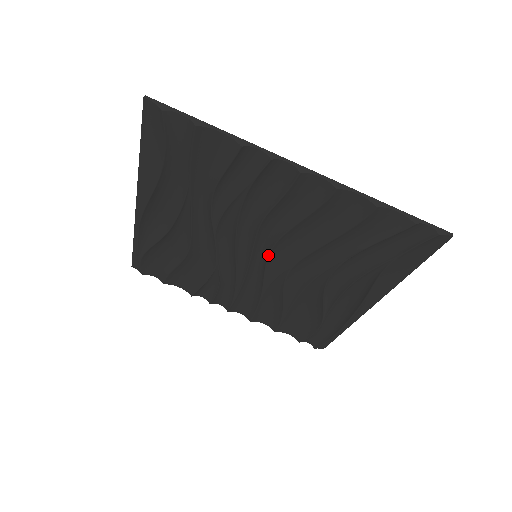
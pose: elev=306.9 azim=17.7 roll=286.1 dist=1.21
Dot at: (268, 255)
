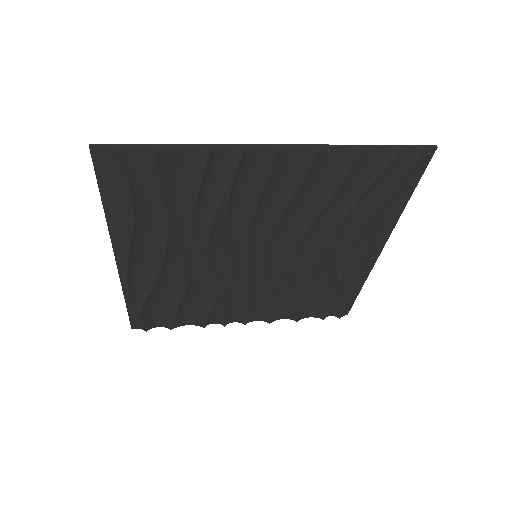
Dot at: (268, 249)
